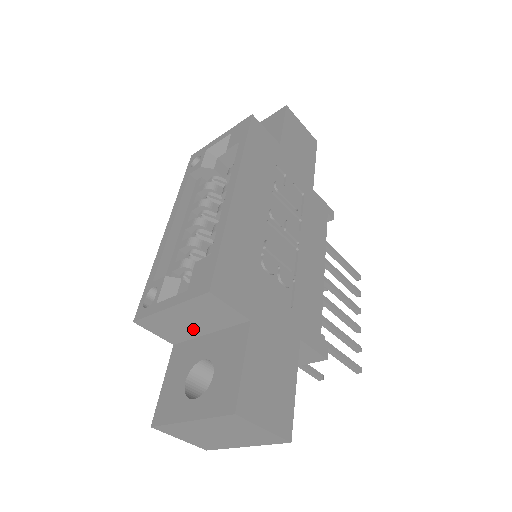
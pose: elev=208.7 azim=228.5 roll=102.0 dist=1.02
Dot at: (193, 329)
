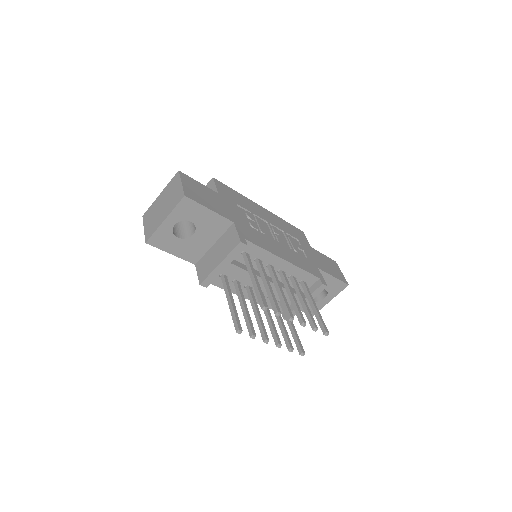
Dot at: occluded
